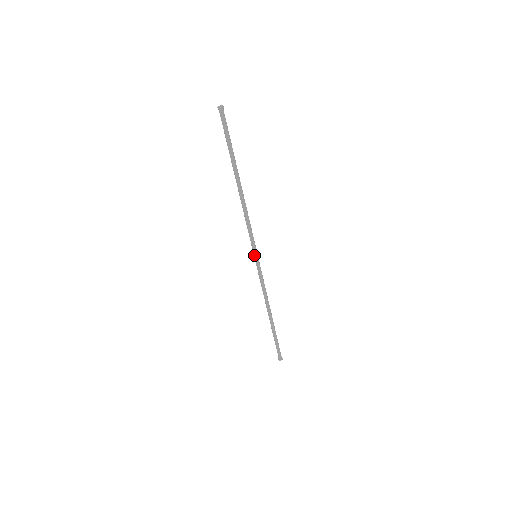
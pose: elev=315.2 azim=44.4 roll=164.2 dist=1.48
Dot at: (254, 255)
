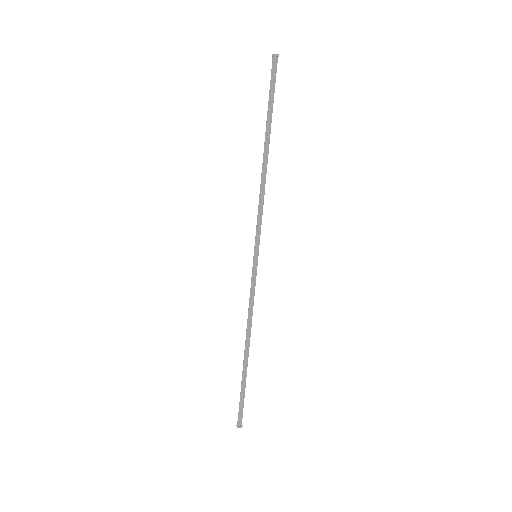
Dot at: (254, 253)
